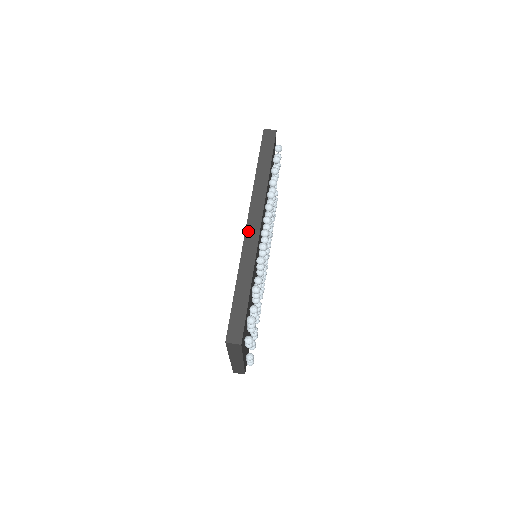
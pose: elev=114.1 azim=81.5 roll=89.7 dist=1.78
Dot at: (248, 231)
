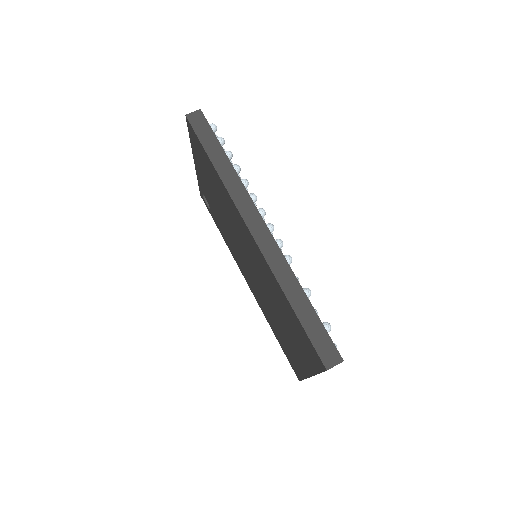
Dot at: (257, 238)
